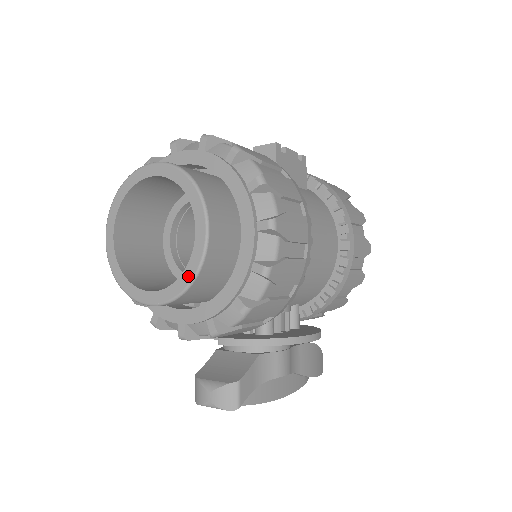
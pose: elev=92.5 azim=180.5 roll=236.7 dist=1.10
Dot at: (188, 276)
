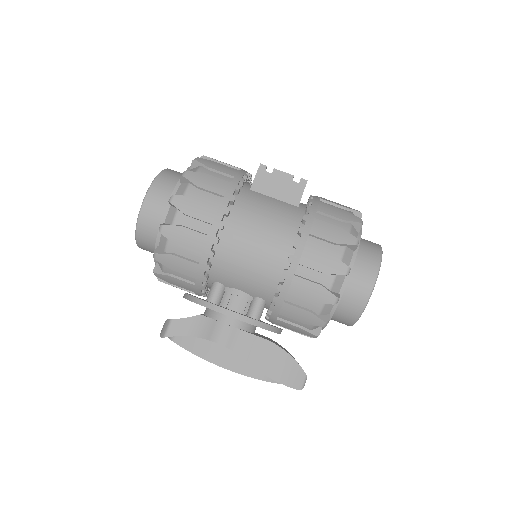
Dot at: (137, 226)
